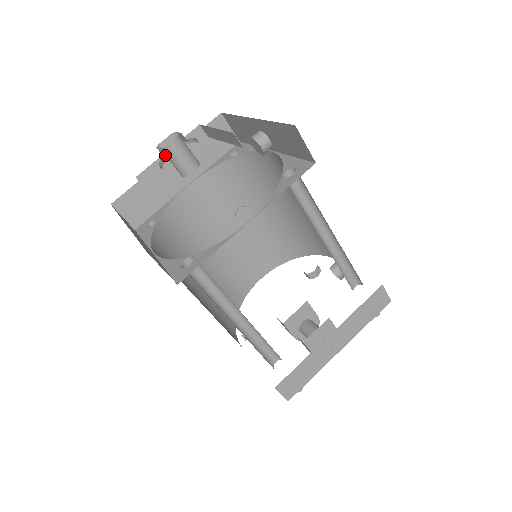
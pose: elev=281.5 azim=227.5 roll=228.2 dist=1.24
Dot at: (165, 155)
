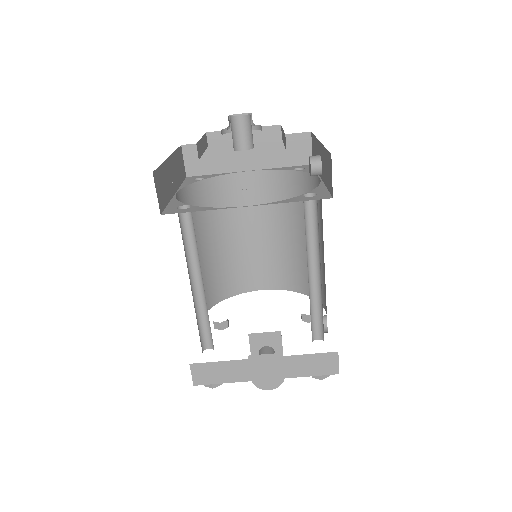
Dot at: occluded
